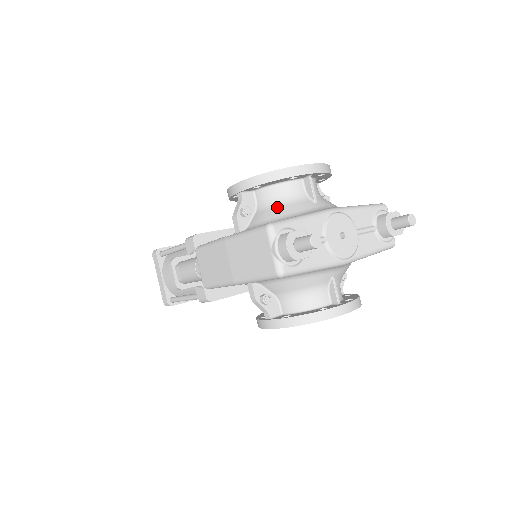
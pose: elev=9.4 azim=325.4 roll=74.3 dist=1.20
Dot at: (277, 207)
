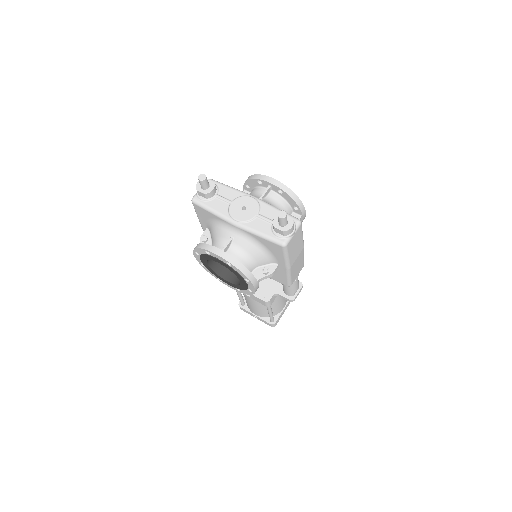
Dot at: occluded
